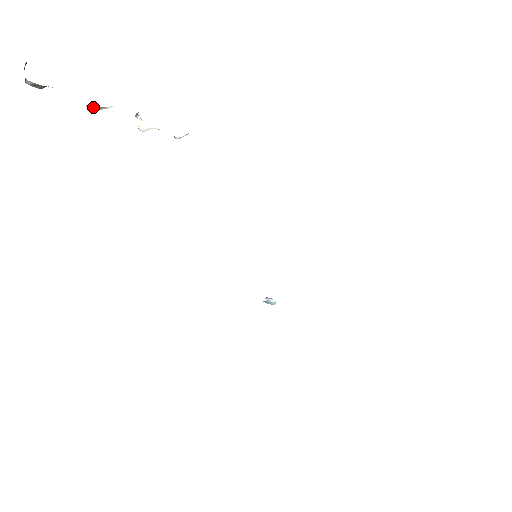
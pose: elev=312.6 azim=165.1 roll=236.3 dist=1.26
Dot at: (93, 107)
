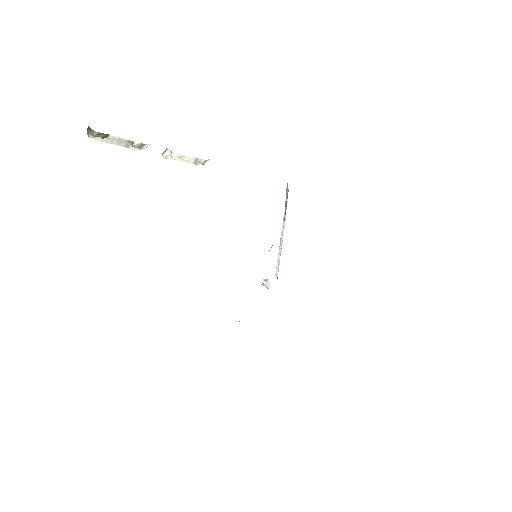
Dot at: (139, 143)
